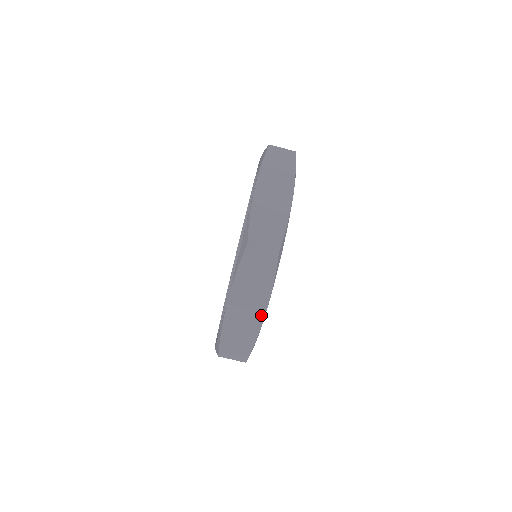
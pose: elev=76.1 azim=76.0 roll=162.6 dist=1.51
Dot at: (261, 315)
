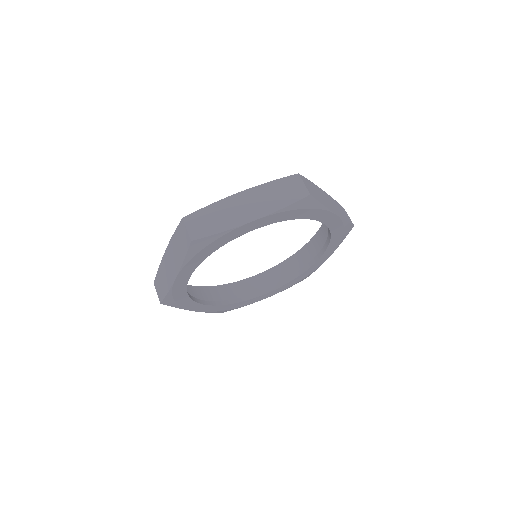
Dot at: (247, 220)
